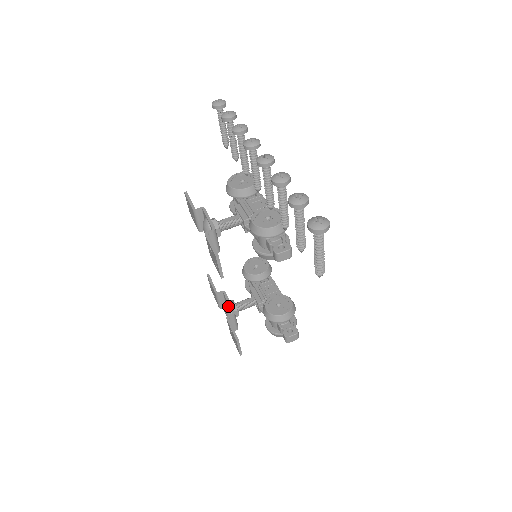
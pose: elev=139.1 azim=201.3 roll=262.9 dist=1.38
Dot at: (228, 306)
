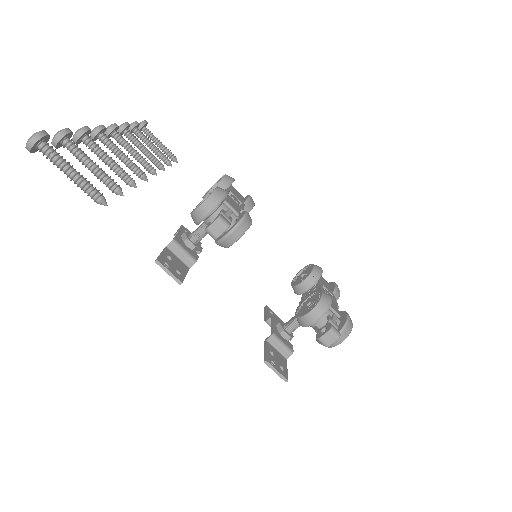
Dot at: (271, 329)
